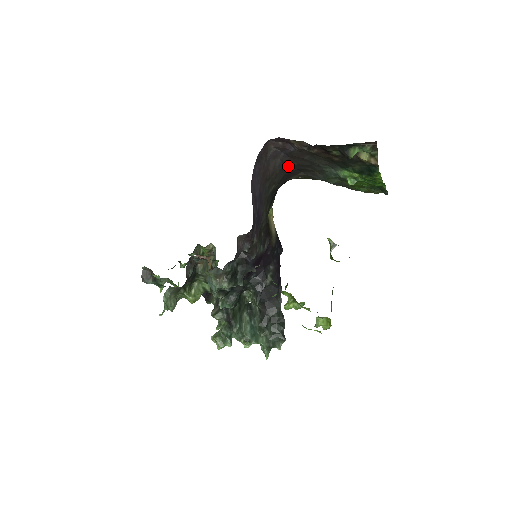
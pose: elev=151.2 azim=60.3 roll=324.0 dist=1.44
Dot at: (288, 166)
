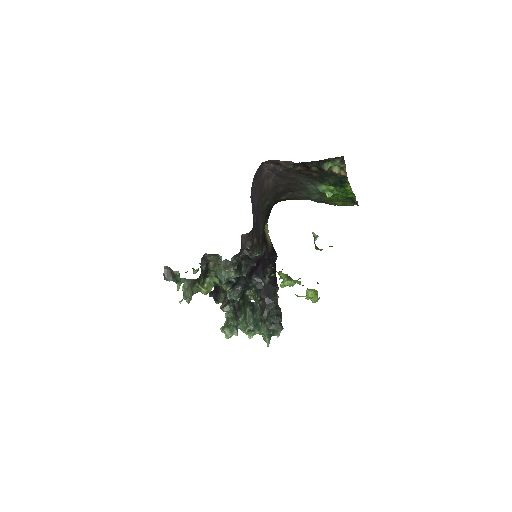
Dot at: (279, 185)
